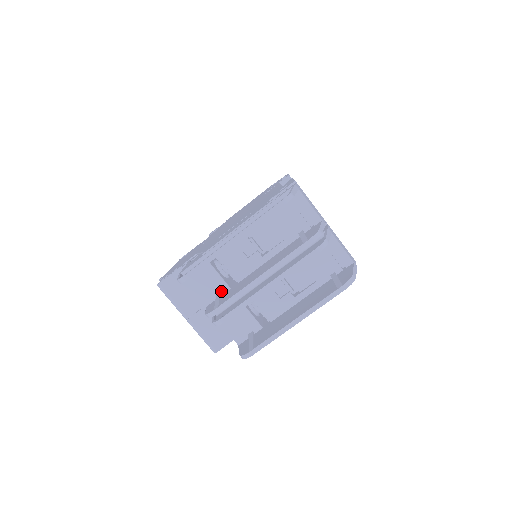
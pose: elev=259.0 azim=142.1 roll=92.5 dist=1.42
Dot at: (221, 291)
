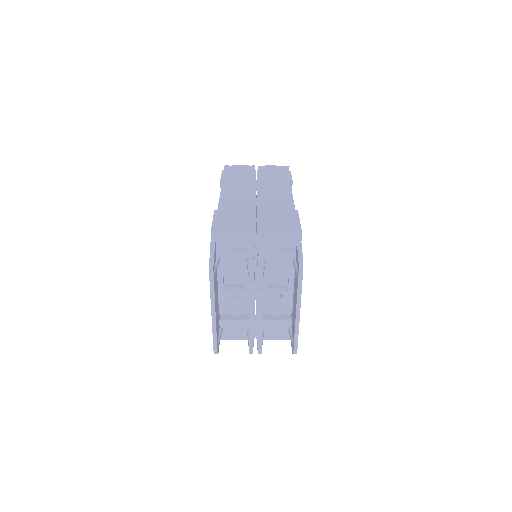
Dot at: (246, 326)
